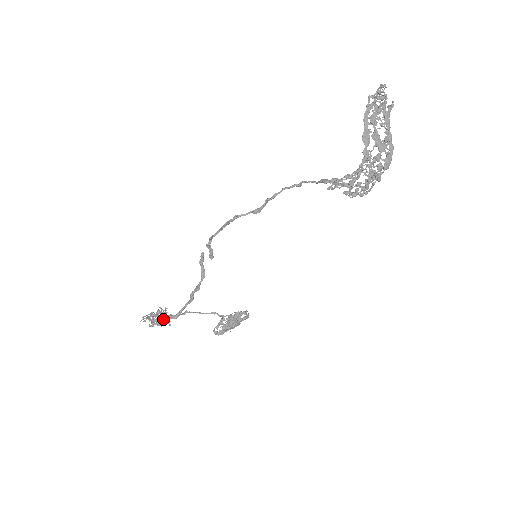
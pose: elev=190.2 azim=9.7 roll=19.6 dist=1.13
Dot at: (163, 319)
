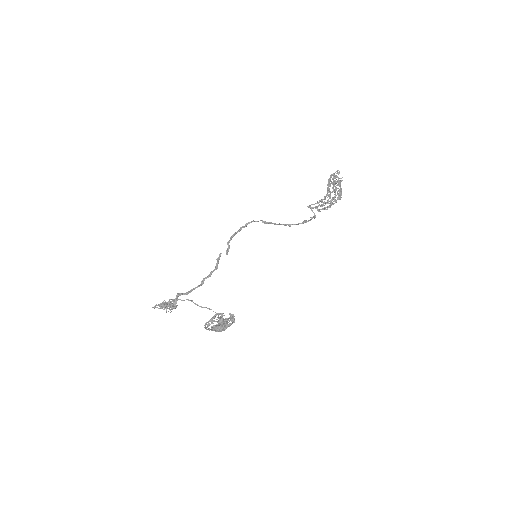
Dot at: (172, 303)
